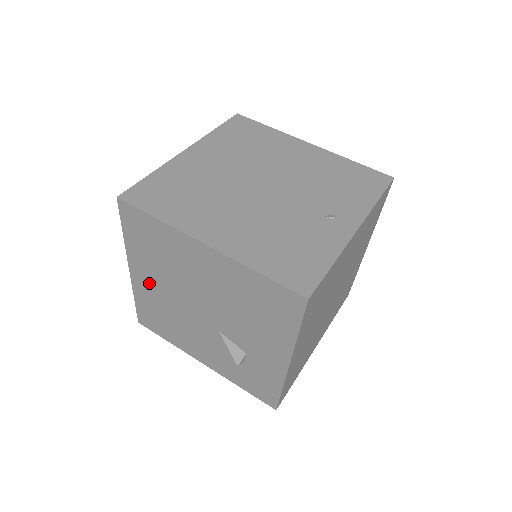
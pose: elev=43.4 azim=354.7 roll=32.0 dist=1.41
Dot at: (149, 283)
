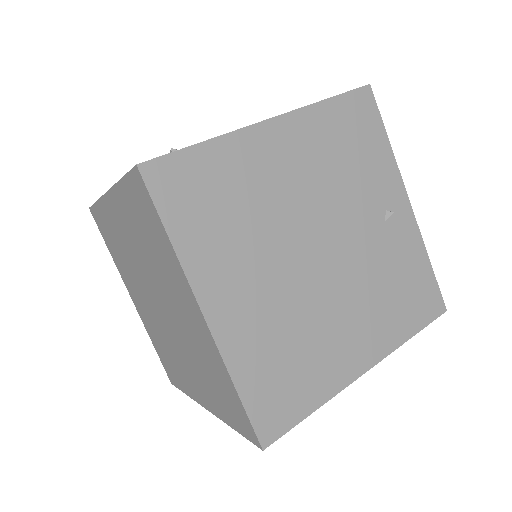
Dot at: occluded
